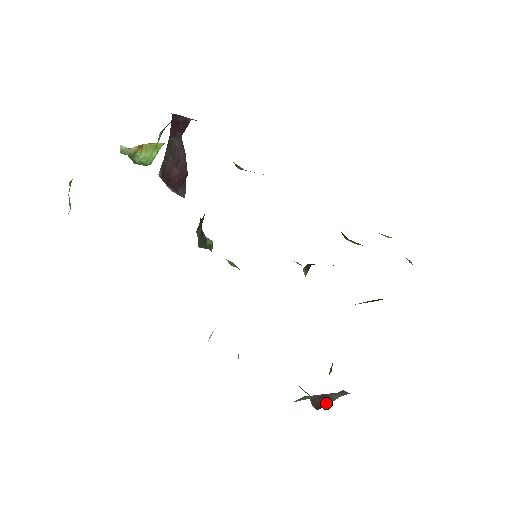
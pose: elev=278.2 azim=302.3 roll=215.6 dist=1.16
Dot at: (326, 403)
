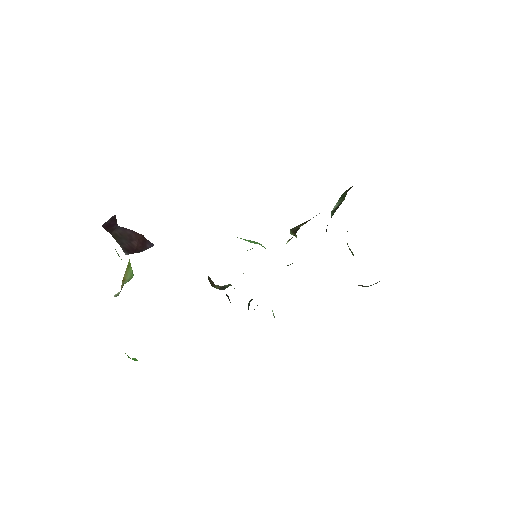
Dot at: occluded
